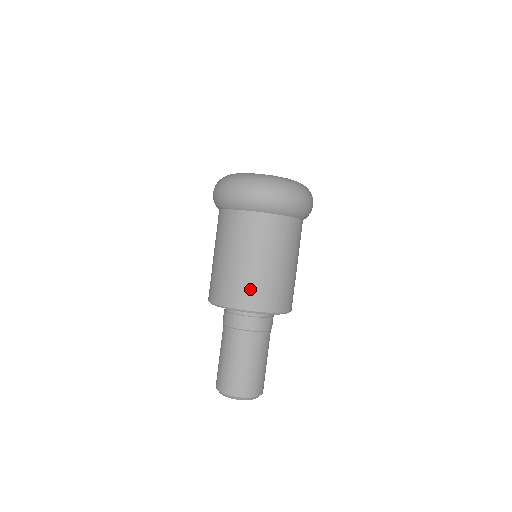
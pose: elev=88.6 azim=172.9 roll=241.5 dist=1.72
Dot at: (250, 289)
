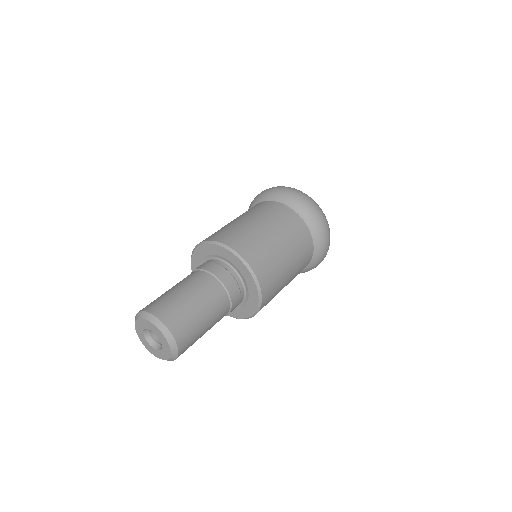
Dot at: (234, 233)
